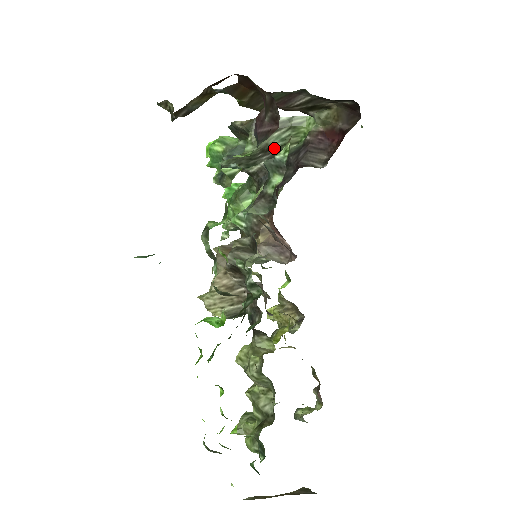
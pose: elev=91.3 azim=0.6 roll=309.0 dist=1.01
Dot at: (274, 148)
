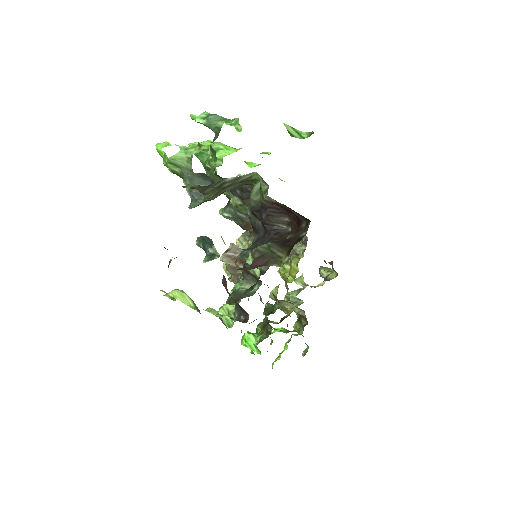
Dot at: occluded
